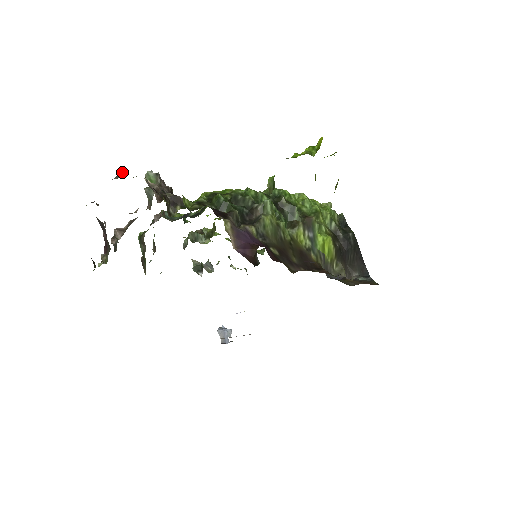
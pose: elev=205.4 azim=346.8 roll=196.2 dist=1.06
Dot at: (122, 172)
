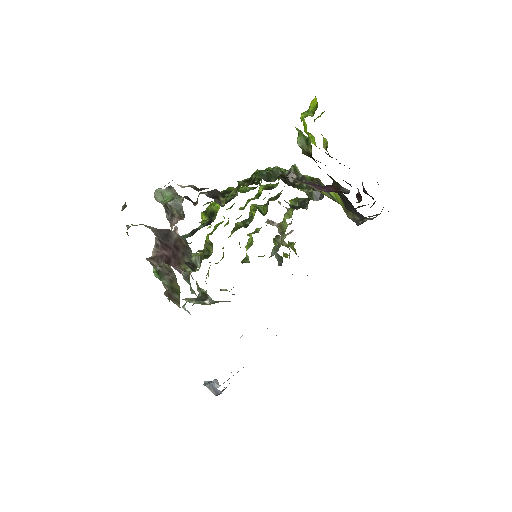
Dot at: (125, 202)
